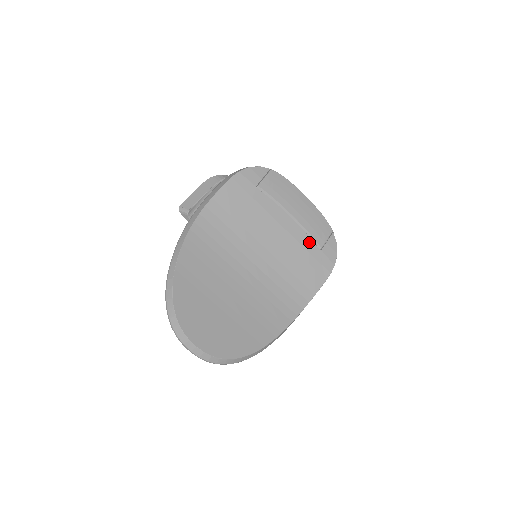
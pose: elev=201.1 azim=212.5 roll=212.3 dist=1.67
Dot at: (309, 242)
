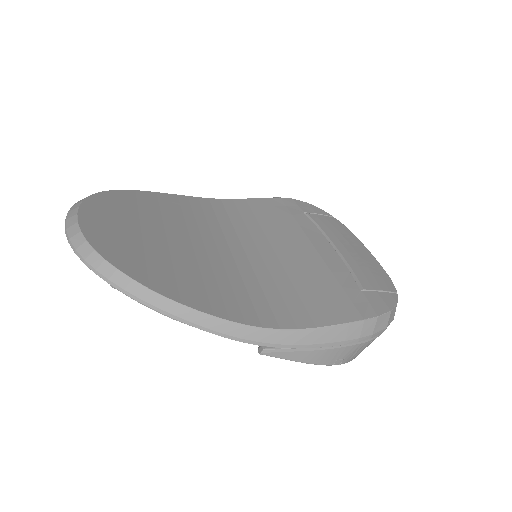
Dot at: (346, 275)
